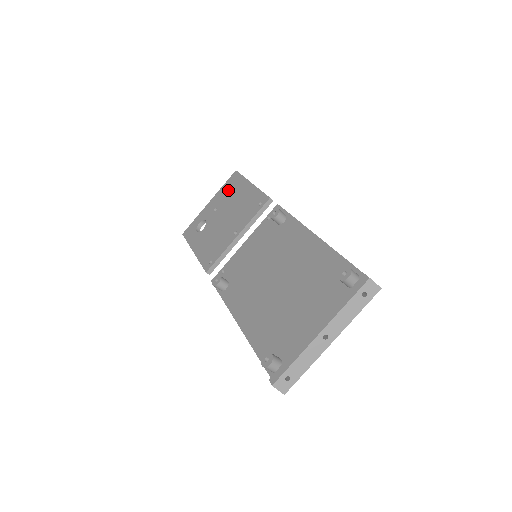
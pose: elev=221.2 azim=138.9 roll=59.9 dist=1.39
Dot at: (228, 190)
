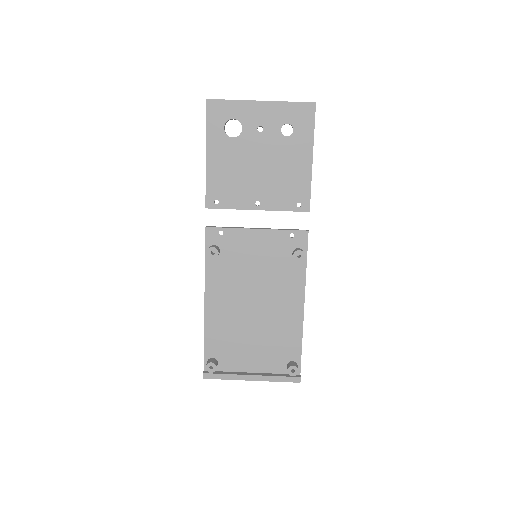
Dot at: (289, 123)
